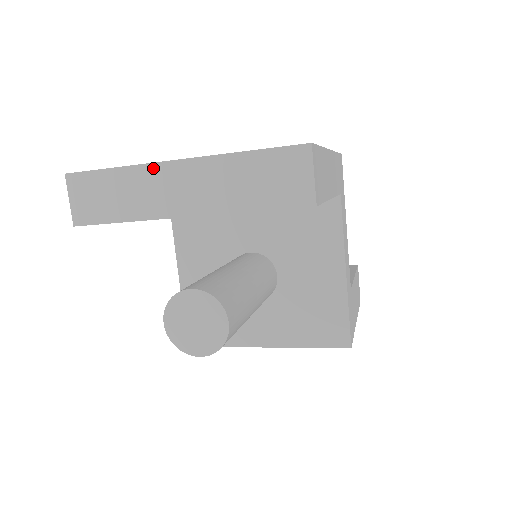
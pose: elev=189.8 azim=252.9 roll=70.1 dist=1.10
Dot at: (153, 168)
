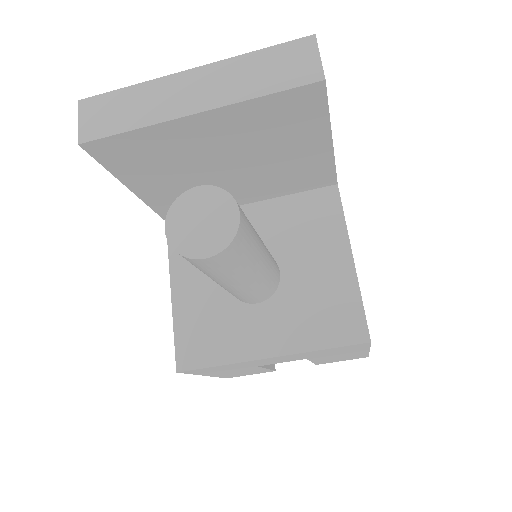
Dot at: (167, 80)
